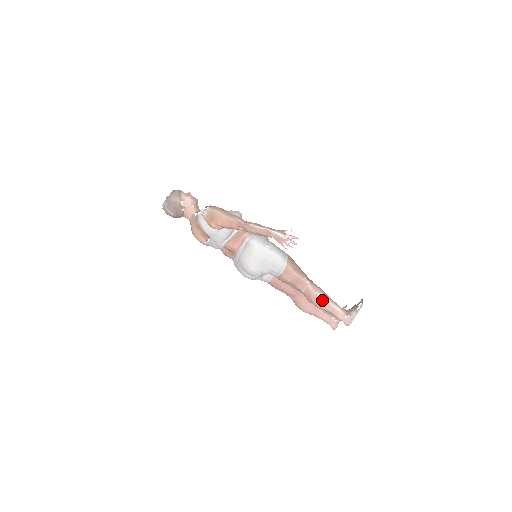
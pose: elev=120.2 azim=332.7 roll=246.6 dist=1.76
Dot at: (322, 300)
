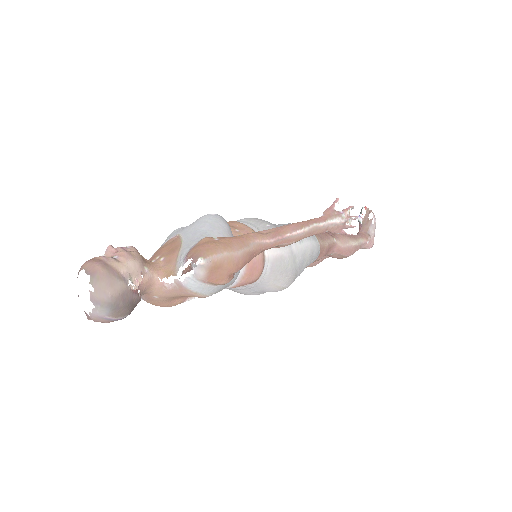
Dot at: (354, 247)
